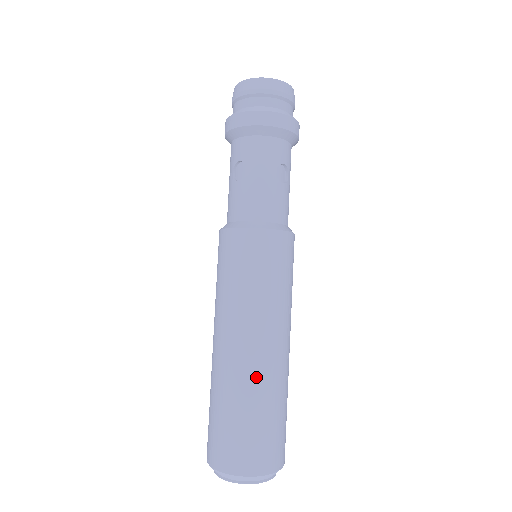
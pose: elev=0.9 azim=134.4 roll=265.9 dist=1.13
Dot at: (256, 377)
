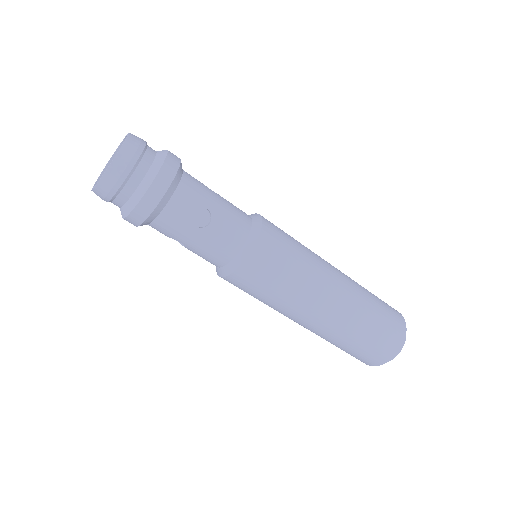
Dot at: (334, 330)
